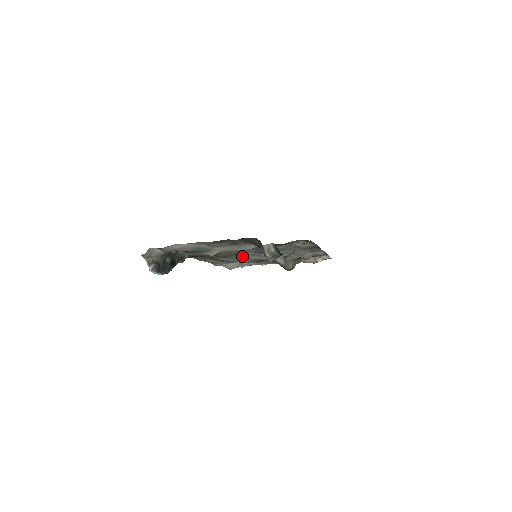
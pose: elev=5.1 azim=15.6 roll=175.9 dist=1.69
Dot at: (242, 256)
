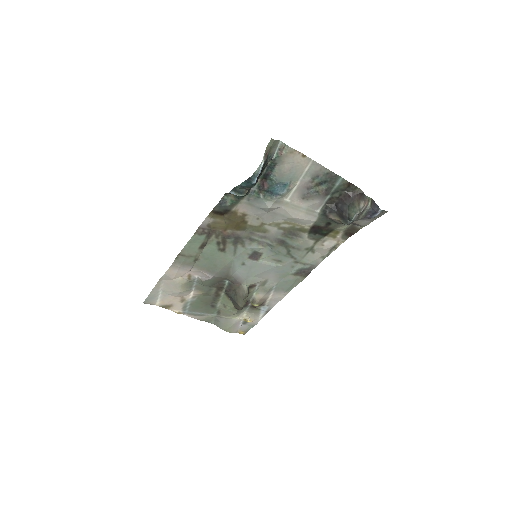
Dot at: (239, 252)
